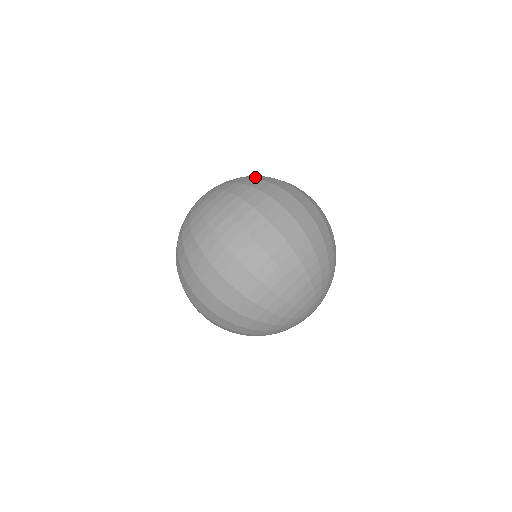
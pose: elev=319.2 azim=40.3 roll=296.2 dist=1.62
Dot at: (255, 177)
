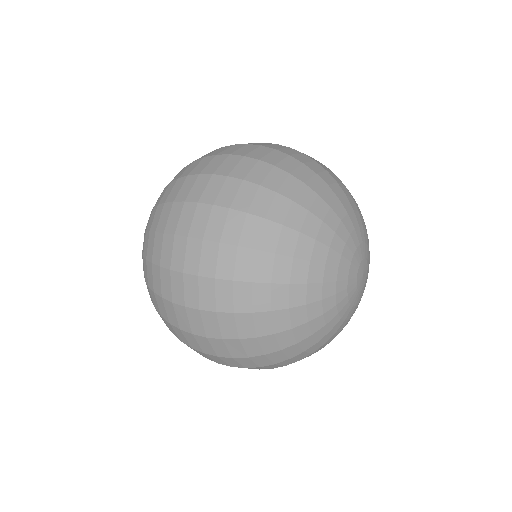
Dot at: occluded
